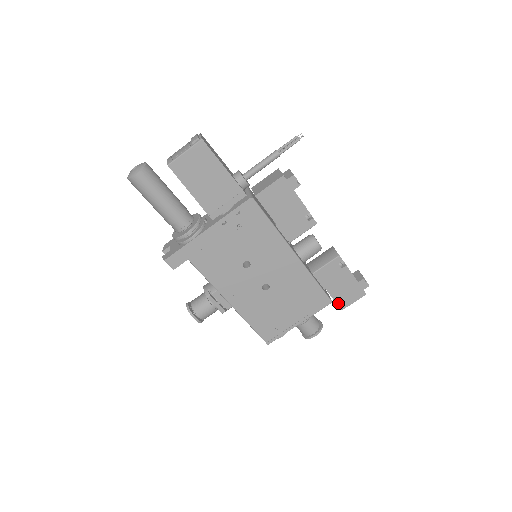
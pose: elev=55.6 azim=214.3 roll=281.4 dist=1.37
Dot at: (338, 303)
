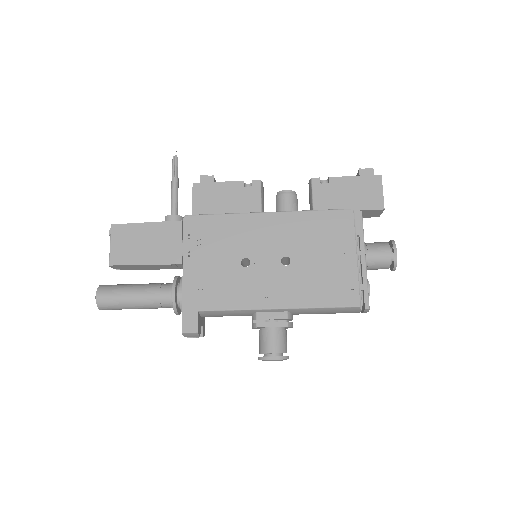
Dot at: (371, 208)
